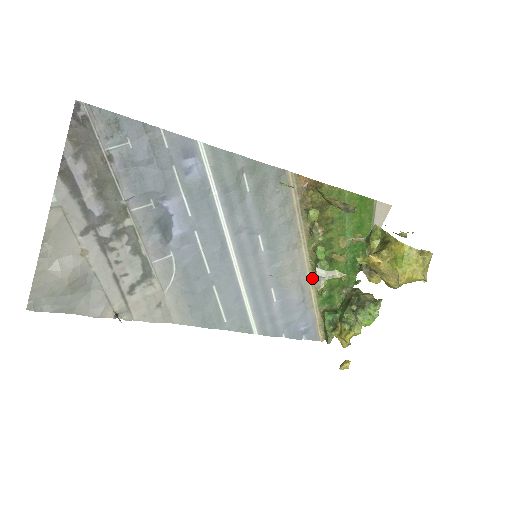
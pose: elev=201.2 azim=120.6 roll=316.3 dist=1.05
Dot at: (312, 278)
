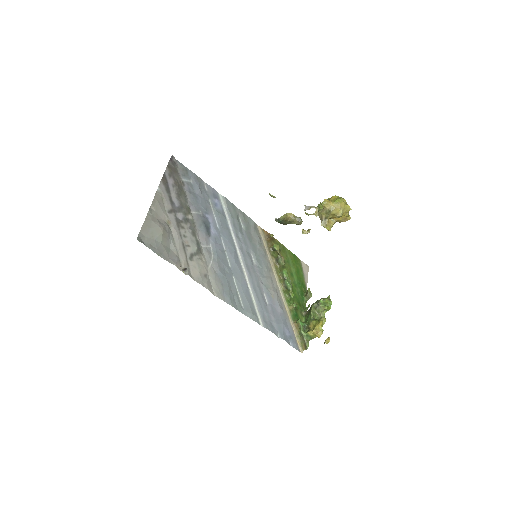
Dot at: (304, 209)
